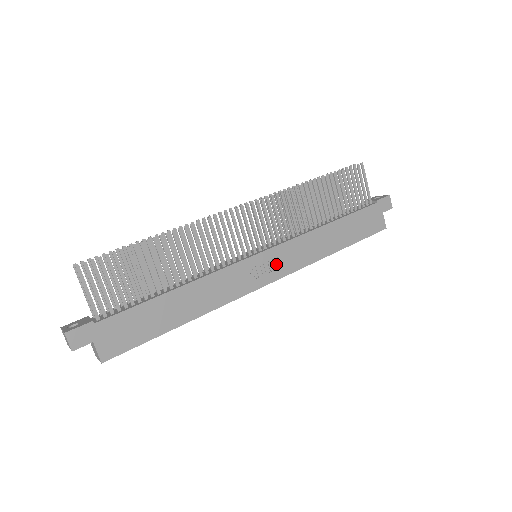
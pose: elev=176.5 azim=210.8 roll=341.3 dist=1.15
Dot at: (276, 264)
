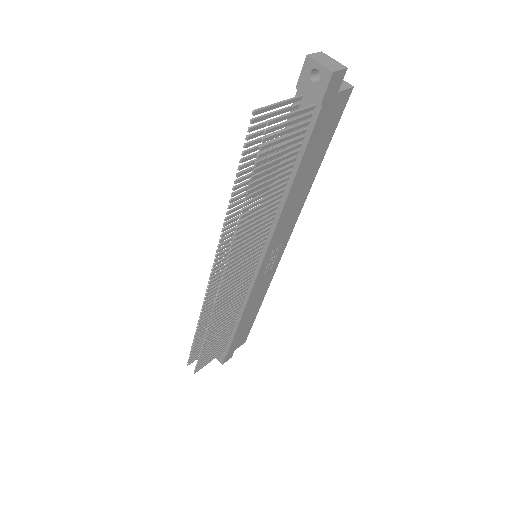
Dot at: (277, 247)
